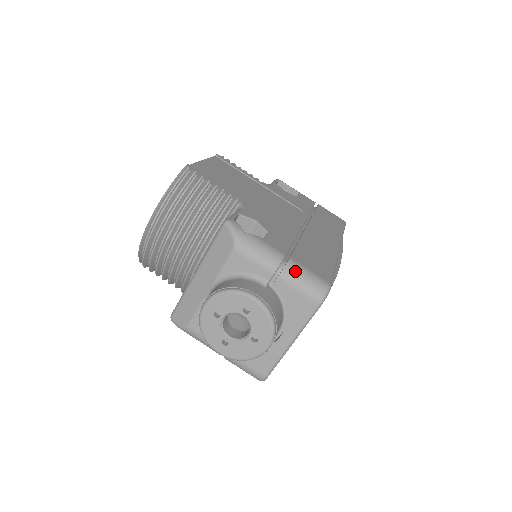
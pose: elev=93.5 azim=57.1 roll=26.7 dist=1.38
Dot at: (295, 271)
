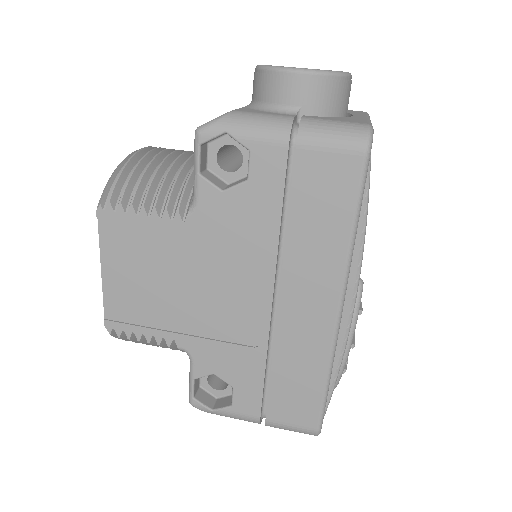
Dot at: occluded
